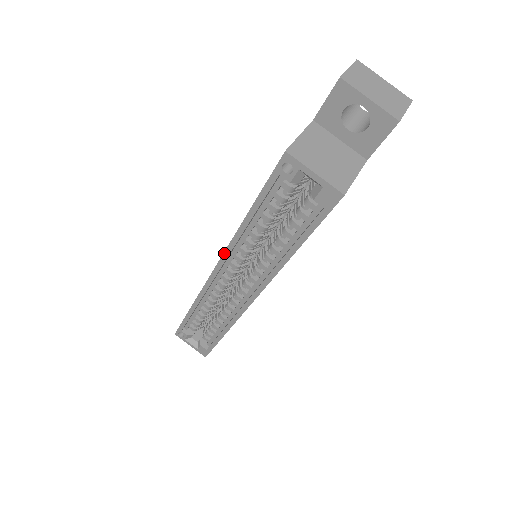
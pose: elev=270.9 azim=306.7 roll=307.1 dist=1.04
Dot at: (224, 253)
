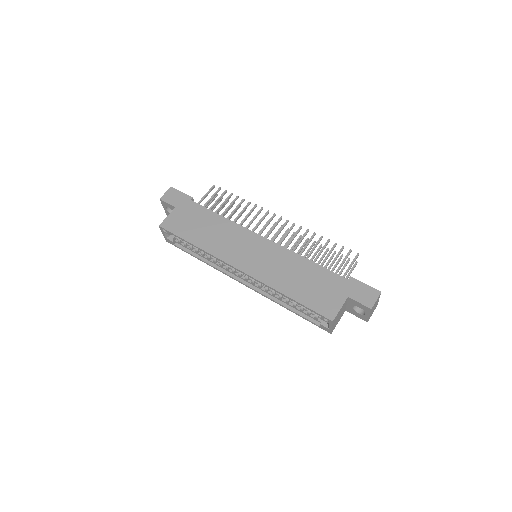
Dot at: (257, 280)
